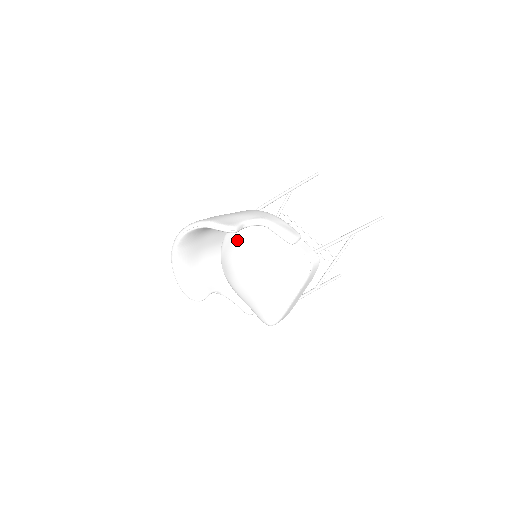
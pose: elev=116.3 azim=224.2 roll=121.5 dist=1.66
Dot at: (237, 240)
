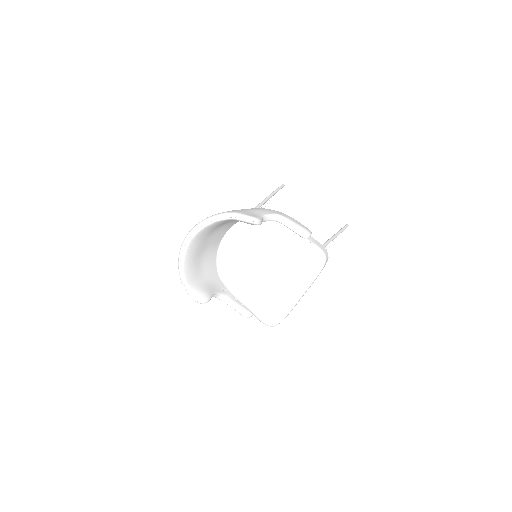
Dot at: (243, 238)
